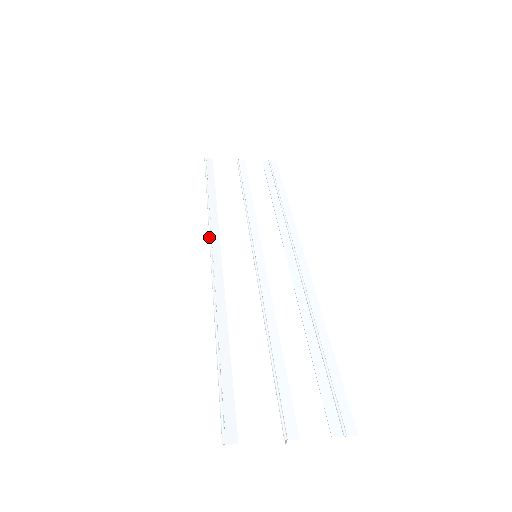
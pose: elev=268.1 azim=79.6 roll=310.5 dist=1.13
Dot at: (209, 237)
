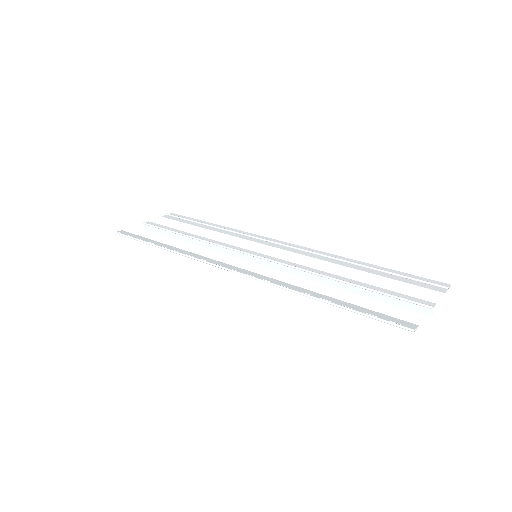
Dot at: (208, 263)
